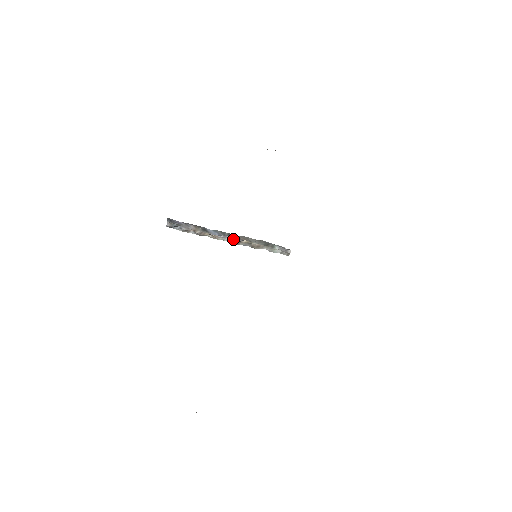
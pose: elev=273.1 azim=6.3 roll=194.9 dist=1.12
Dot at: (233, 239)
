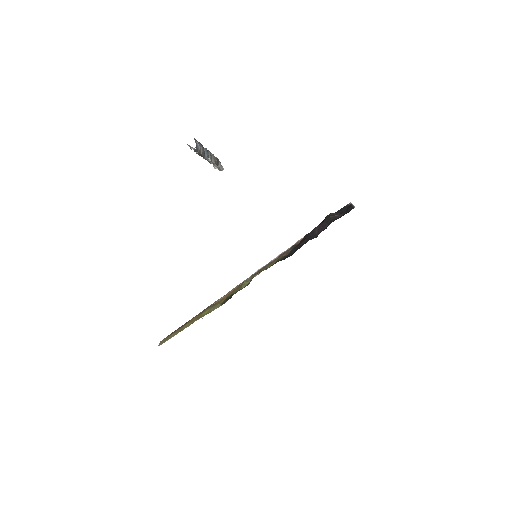
Dot at: occluded
